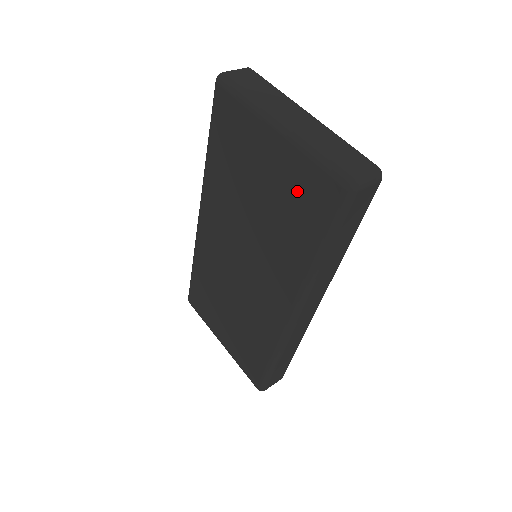
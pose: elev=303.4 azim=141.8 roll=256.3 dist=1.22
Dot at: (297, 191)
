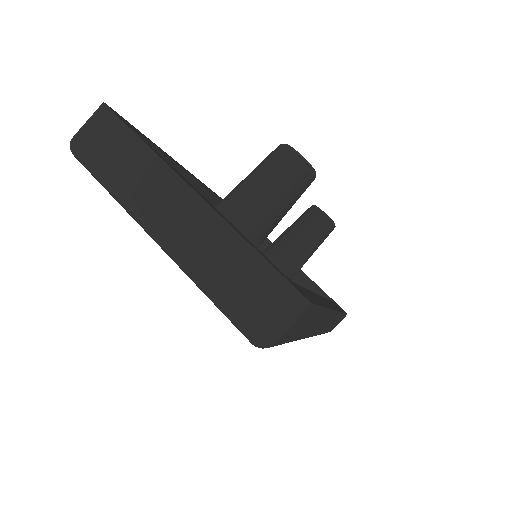
Dot at: occluded
